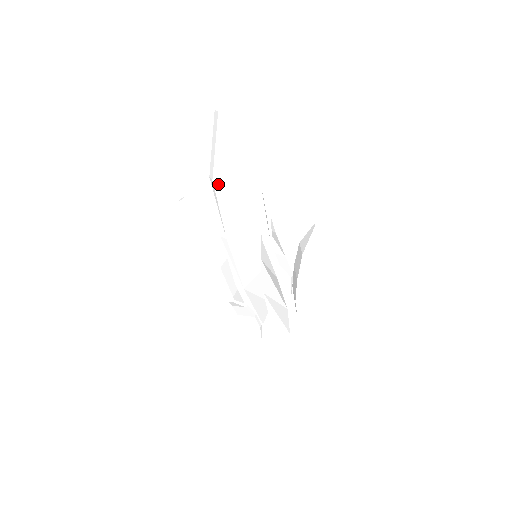
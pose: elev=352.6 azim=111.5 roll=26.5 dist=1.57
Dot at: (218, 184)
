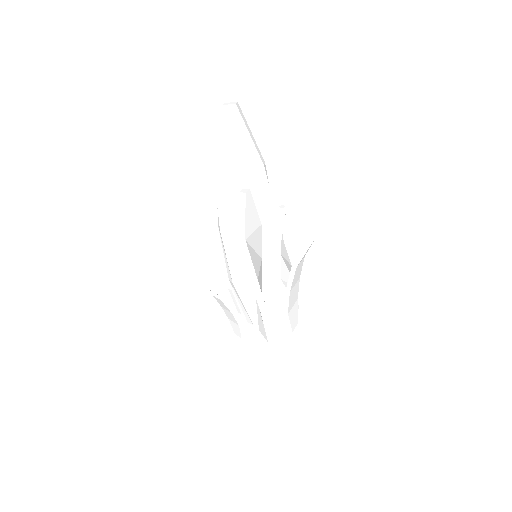
Dot at: (219, 176)
